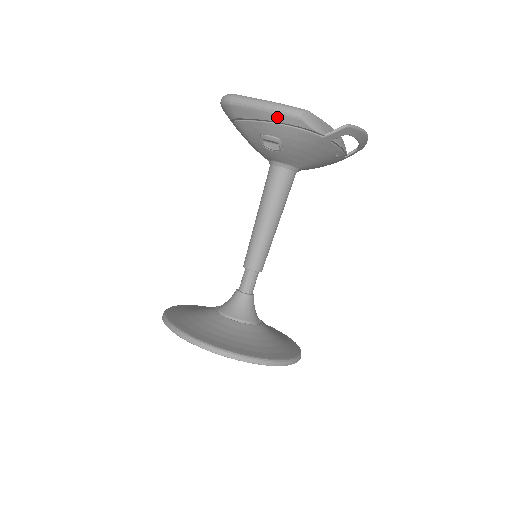
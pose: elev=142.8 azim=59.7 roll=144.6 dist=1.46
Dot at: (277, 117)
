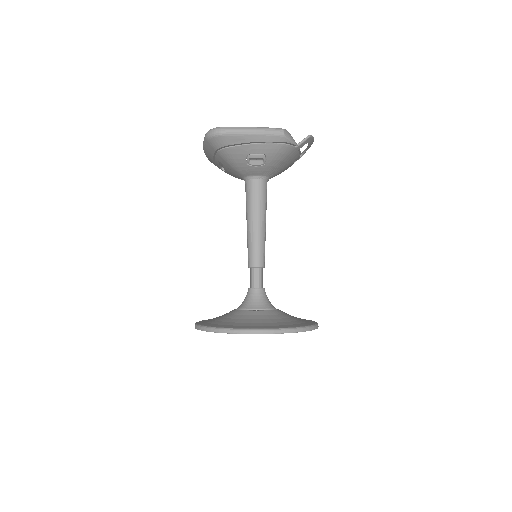
Dot at: (265, 138)
